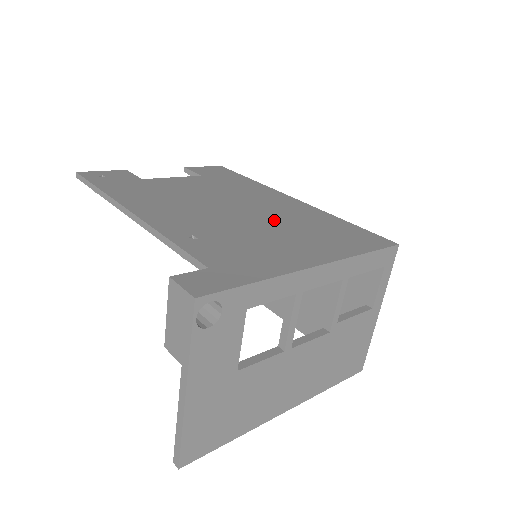
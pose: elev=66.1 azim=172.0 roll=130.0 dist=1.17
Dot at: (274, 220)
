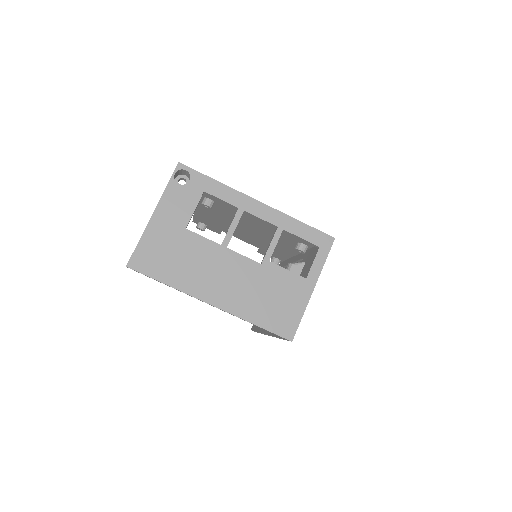
Dot at: occluded
